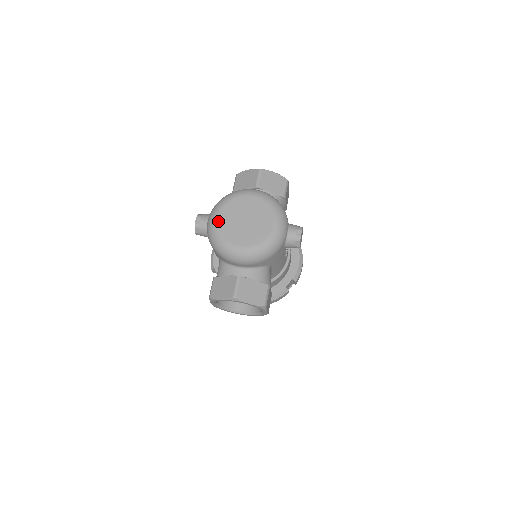
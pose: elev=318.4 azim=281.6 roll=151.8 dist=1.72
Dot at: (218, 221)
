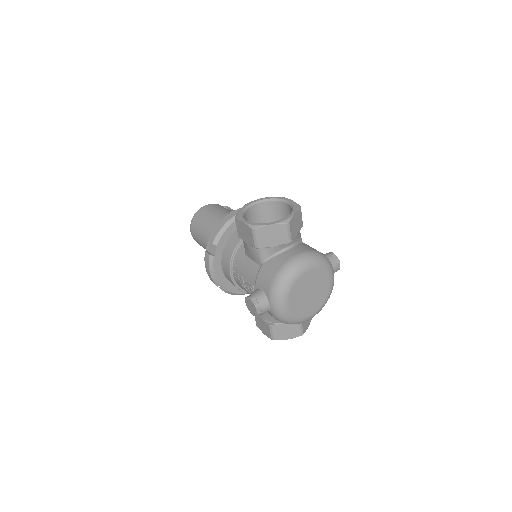
Dot at: (289, 309)
